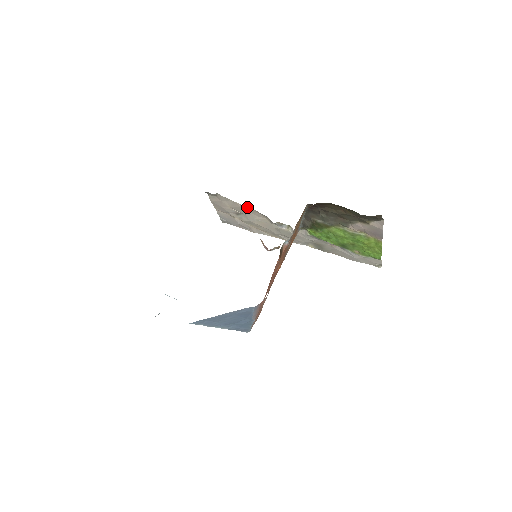
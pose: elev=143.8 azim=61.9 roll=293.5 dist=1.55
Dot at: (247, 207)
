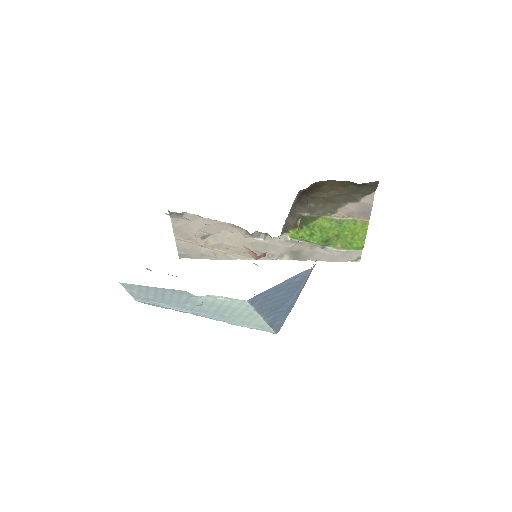
Dot at: (220, 221)
